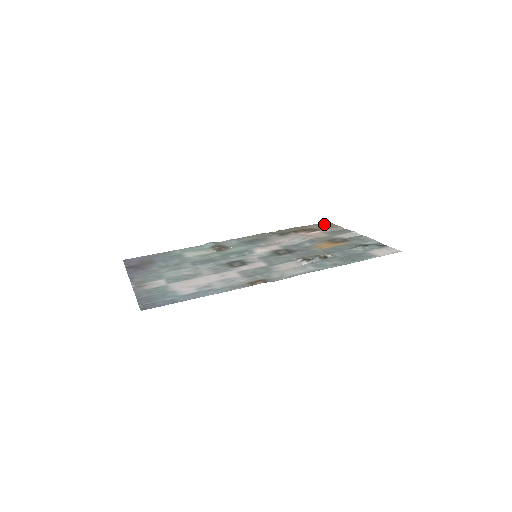
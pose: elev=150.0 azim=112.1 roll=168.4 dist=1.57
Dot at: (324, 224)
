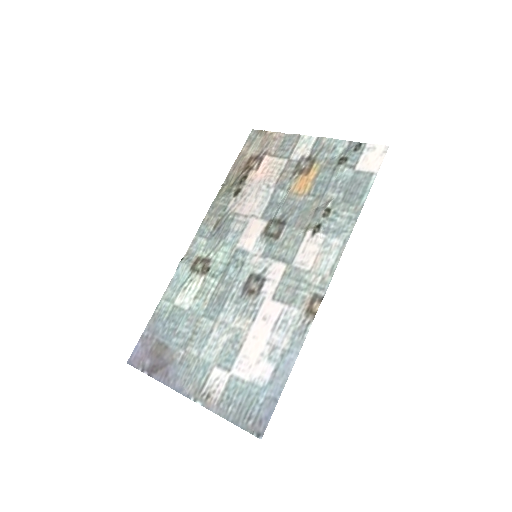
Dot at: (254, 138)
